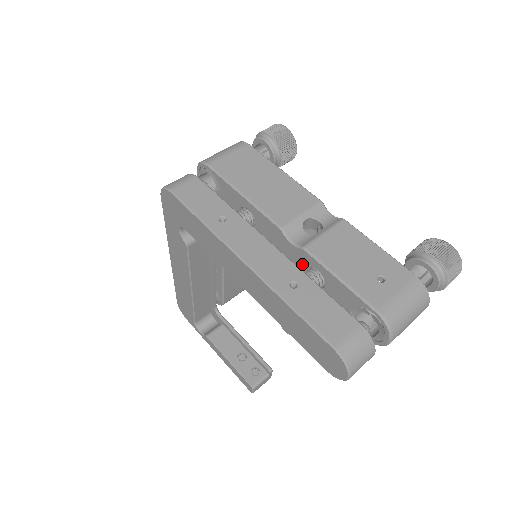
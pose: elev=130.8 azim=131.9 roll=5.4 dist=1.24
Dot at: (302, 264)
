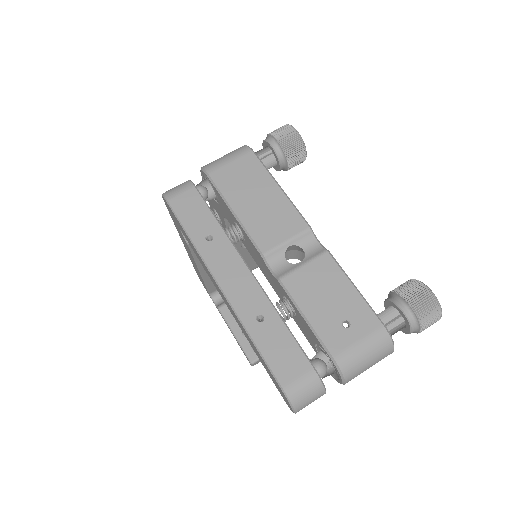
Dot at: (279, 290)
